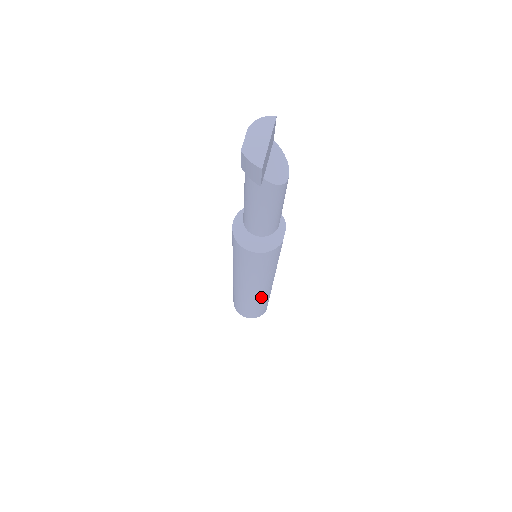
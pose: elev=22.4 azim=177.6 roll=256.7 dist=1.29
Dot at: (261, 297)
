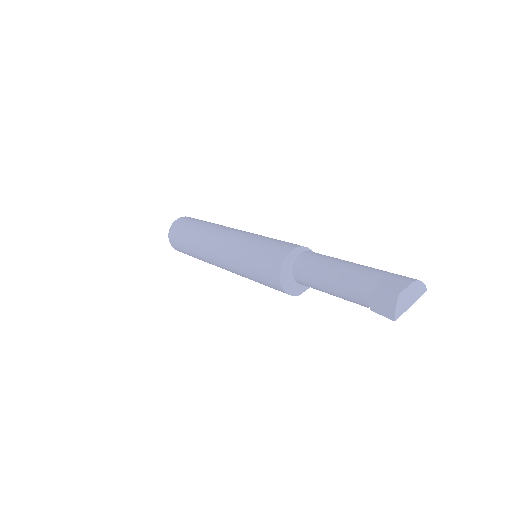
Dot at: (212, 264)
